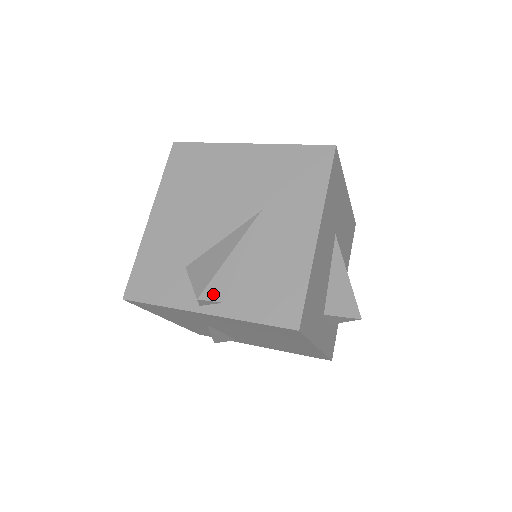
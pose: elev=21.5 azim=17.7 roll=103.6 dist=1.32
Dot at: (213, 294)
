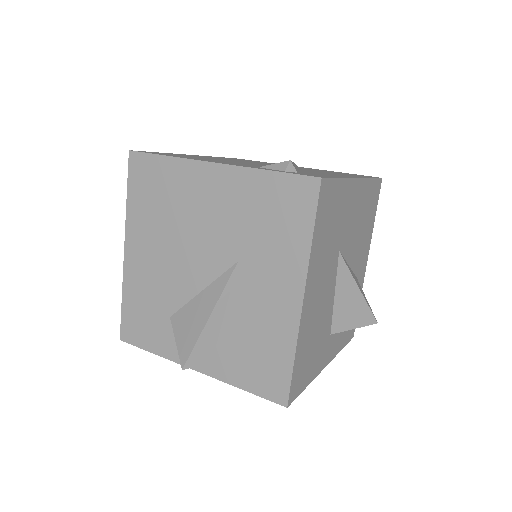
Dot at: (198, 360)
